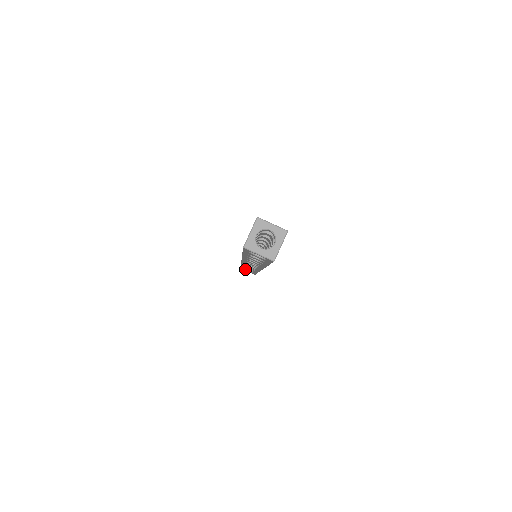
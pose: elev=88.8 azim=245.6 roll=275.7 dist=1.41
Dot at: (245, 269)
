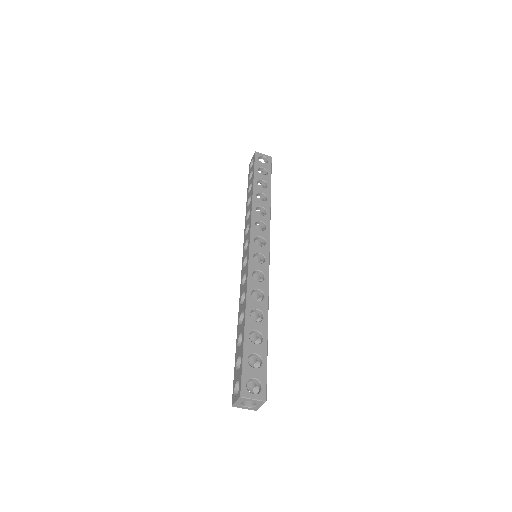
Dot at: occluded
